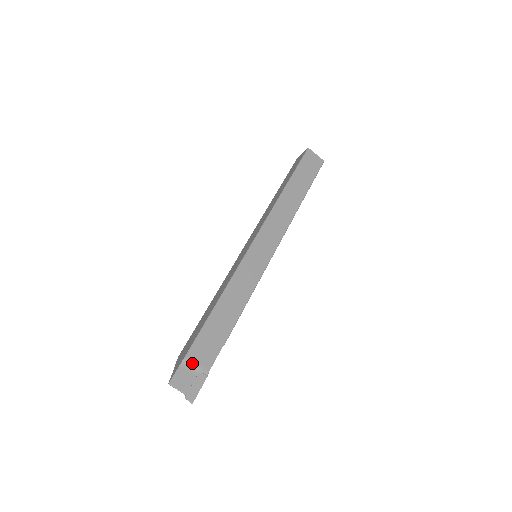
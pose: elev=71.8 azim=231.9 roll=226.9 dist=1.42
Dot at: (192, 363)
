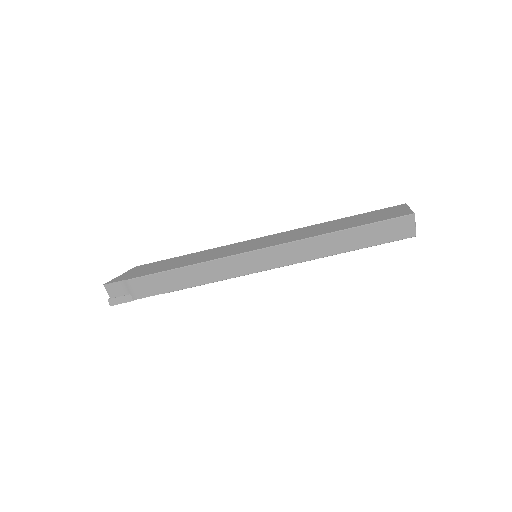
Dot at: (129, 287)
